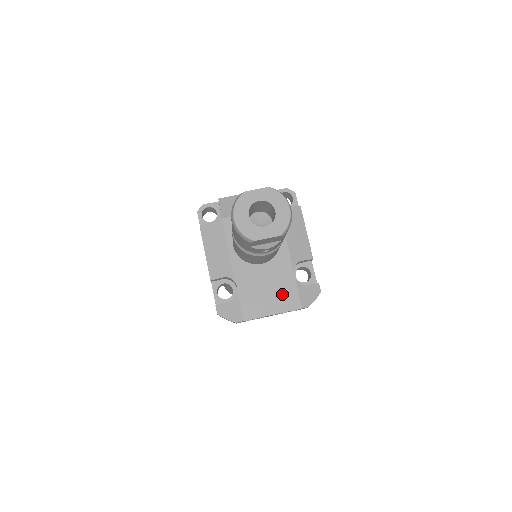
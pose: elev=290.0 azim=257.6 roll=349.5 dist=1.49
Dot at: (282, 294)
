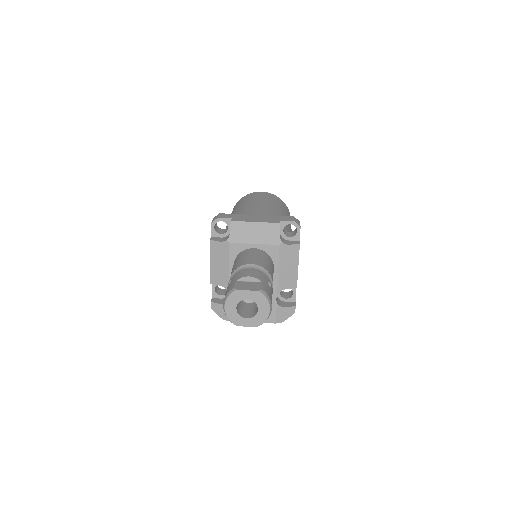
Dot at: occluded
